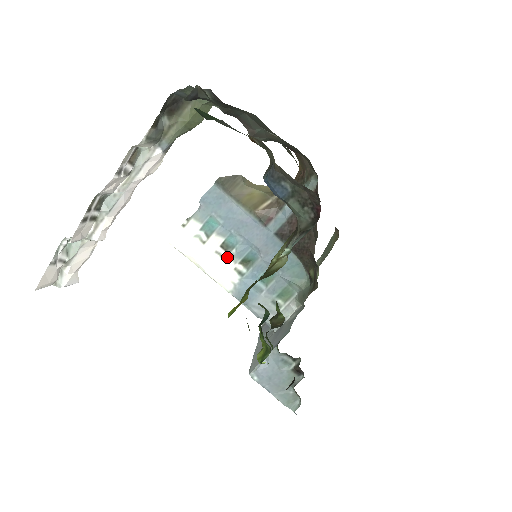
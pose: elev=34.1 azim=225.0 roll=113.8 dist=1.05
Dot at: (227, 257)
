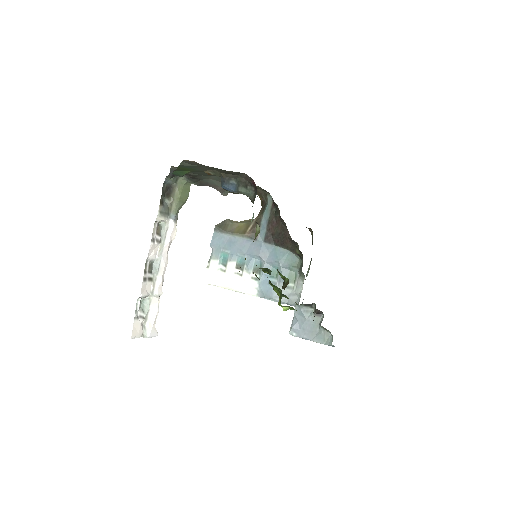
Dot at: (243, 273)
